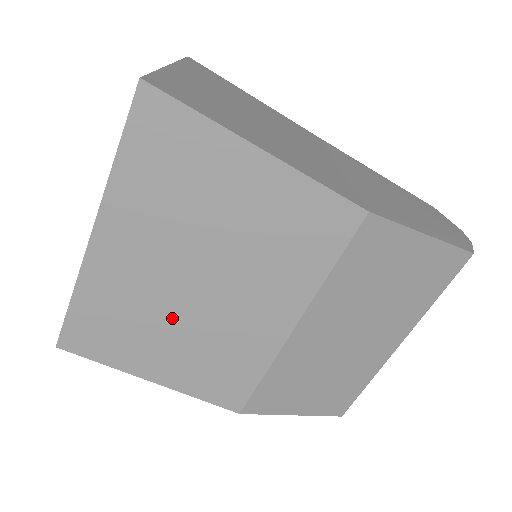
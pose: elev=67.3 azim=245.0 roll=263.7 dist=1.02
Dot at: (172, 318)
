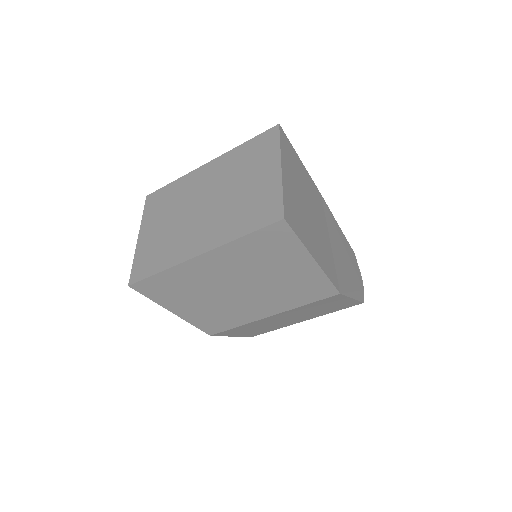
Dot at: (211, 296)
